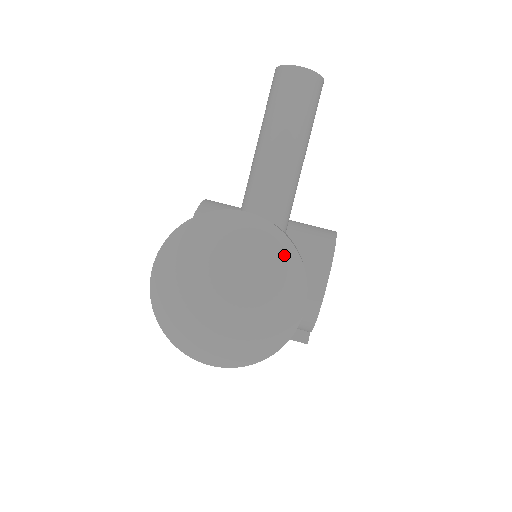
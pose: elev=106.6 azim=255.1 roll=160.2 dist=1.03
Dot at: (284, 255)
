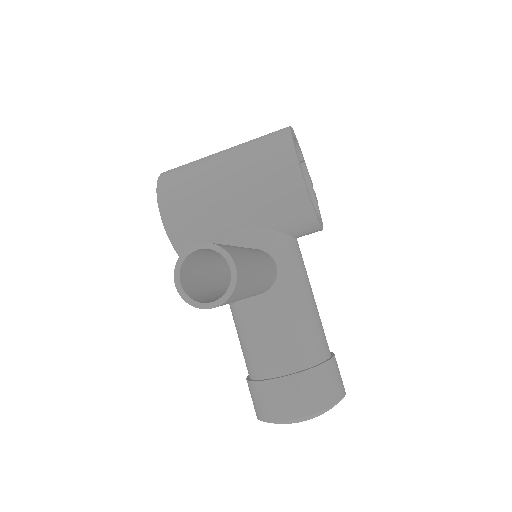
Dot at: (326, 411)
